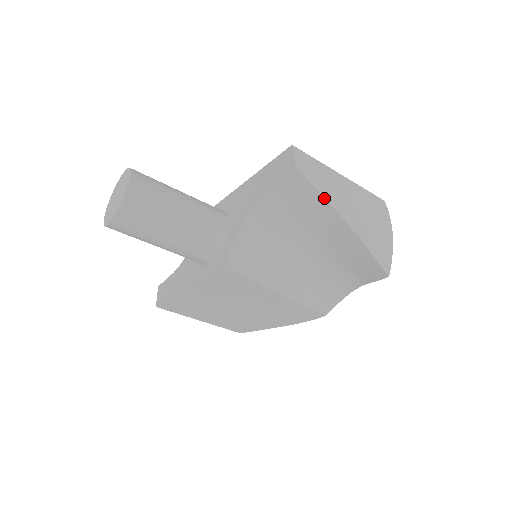
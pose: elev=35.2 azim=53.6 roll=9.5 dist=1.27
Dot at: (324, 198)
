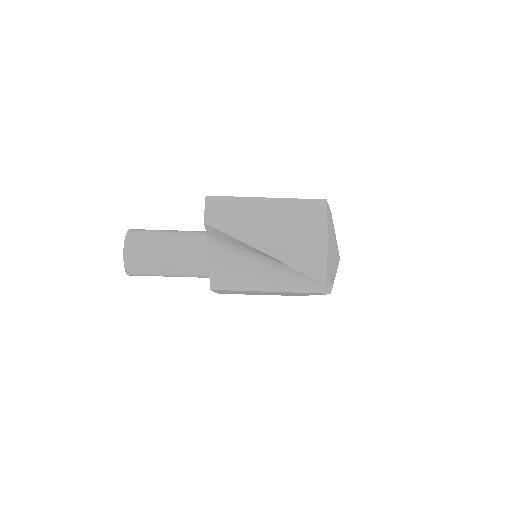
Dot at: (237, 239)
